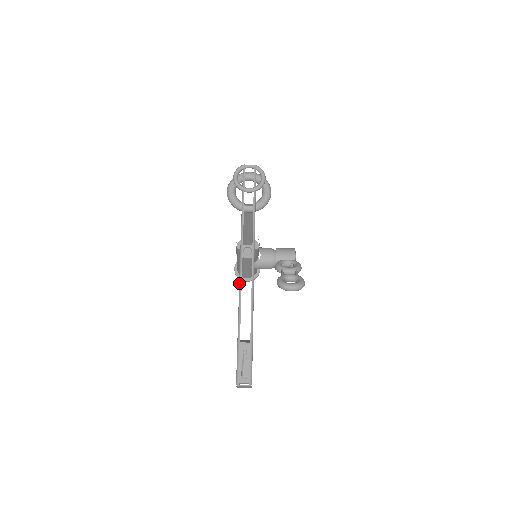
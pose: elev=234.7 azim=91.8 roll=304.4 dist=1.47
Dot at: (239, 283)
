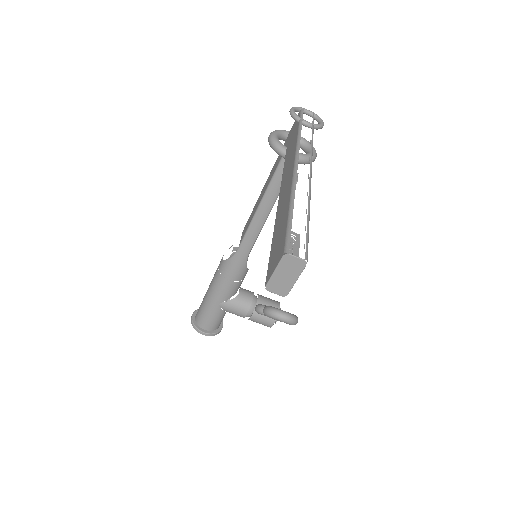
Dot at: (293, 172)
